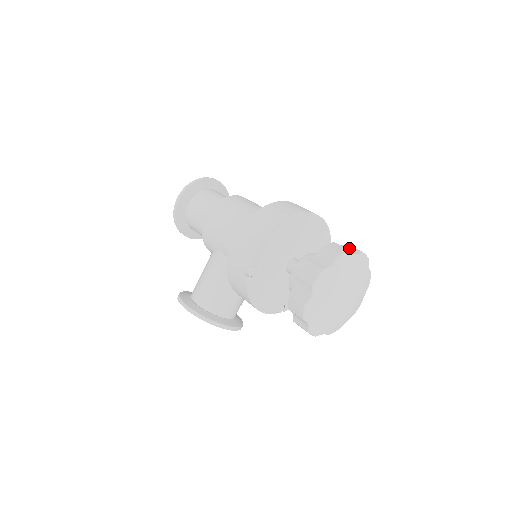
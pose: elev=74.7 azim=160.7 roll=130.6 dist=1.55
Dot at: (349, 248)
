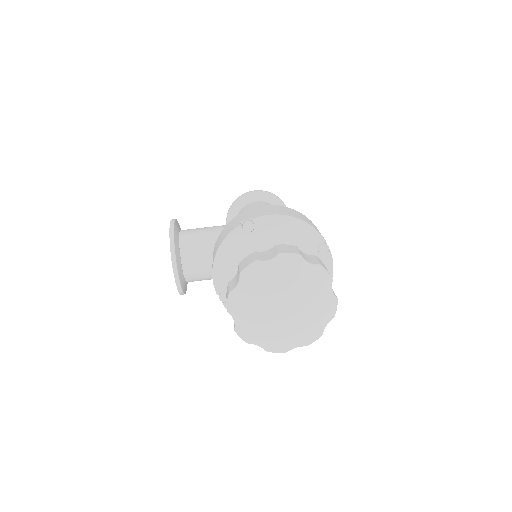
Dot at: occluded
